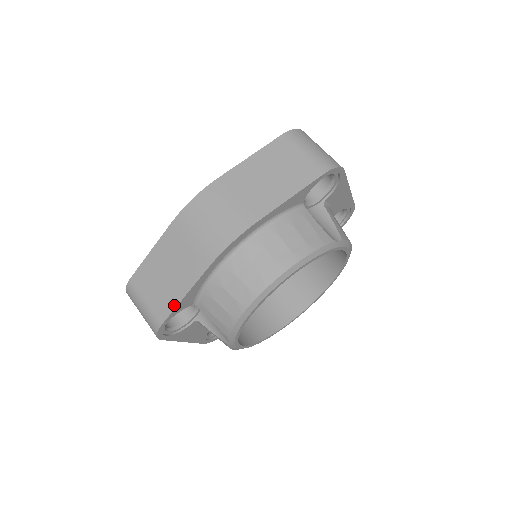
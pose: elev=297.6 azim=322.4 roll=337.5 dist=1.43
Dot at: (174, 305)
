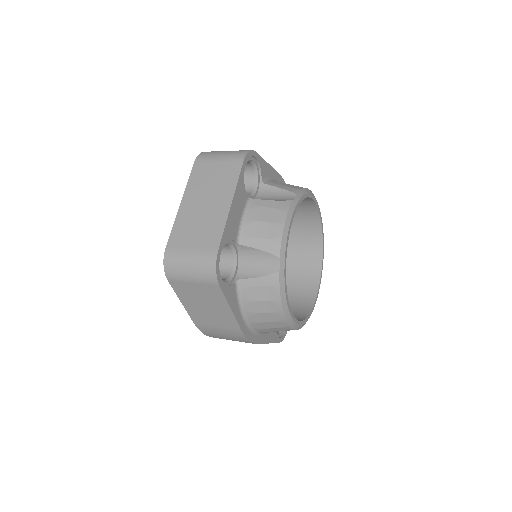
Dot at: (262, 159)
